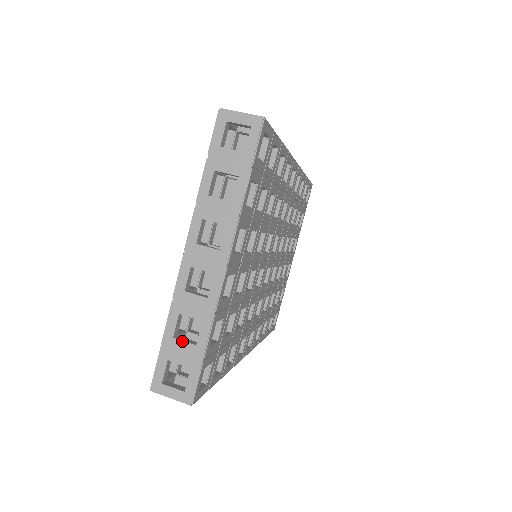
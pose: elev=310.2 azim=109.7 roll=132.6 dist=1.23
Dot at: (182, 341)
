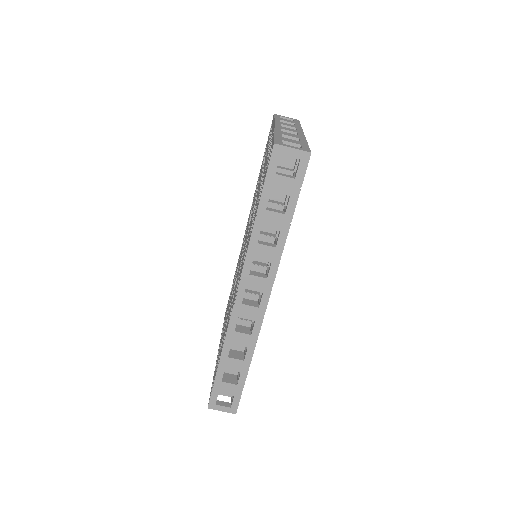
Dot at: occluded
